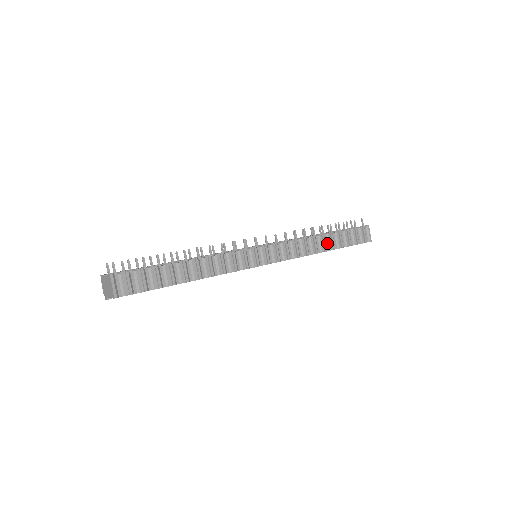
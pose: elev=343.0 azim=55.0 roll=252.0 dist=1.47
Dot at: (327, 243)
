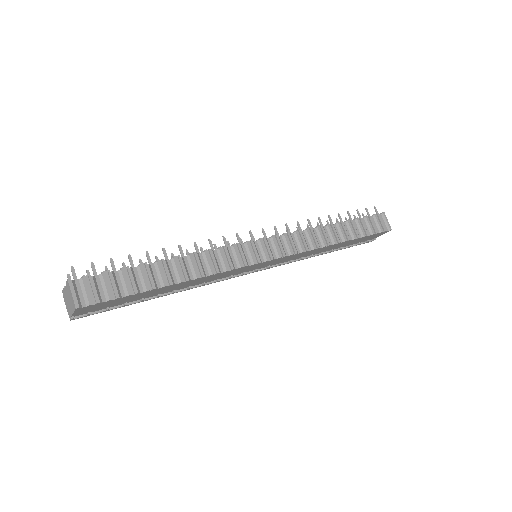
Dot at: (339, 234)
